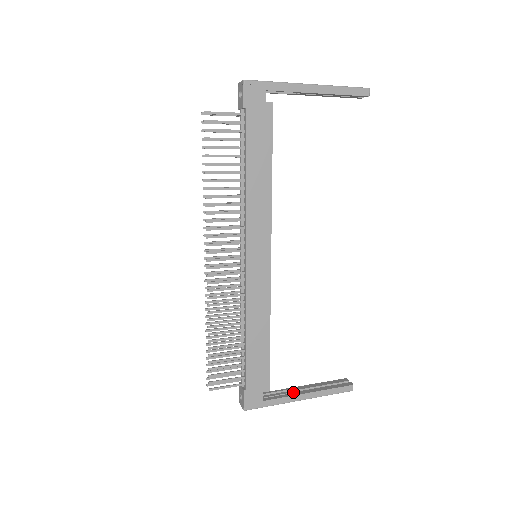
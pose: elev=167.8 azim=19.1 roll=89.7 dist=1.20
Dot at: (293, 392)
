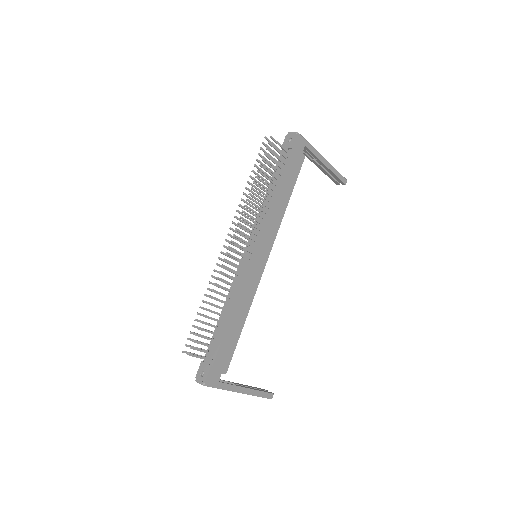
Dot at: (236, 384)
